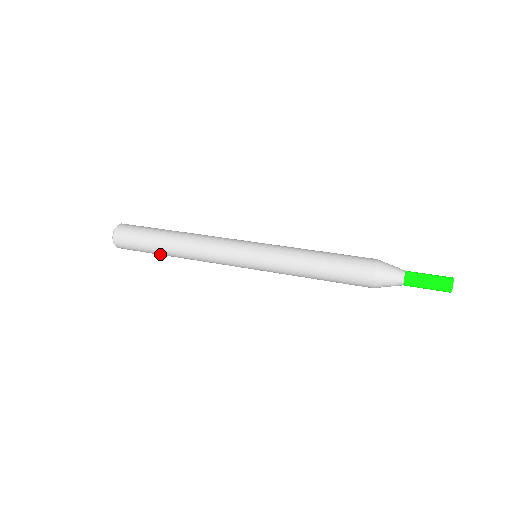
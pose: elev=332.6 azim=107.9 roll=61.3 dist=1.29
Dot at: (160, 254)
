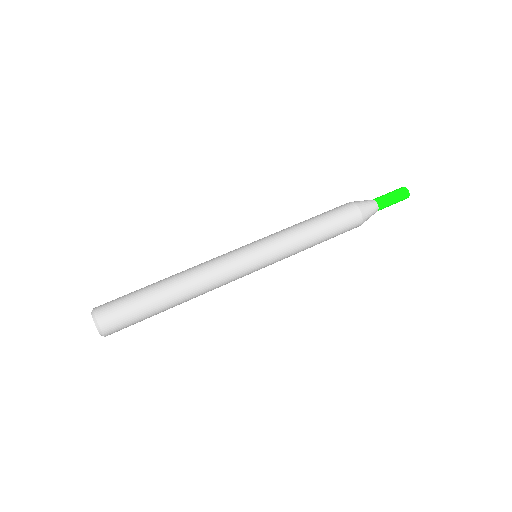
Dot at: occluded
